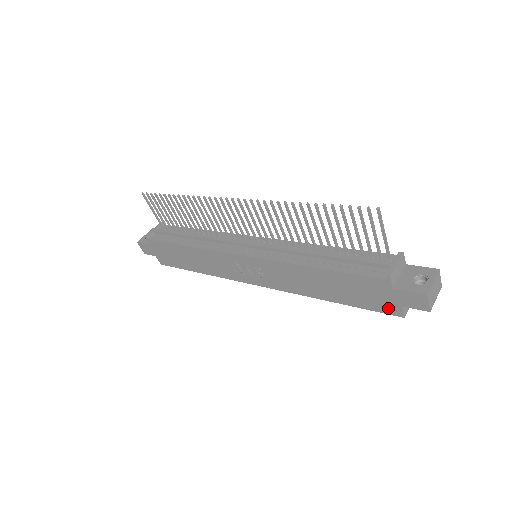
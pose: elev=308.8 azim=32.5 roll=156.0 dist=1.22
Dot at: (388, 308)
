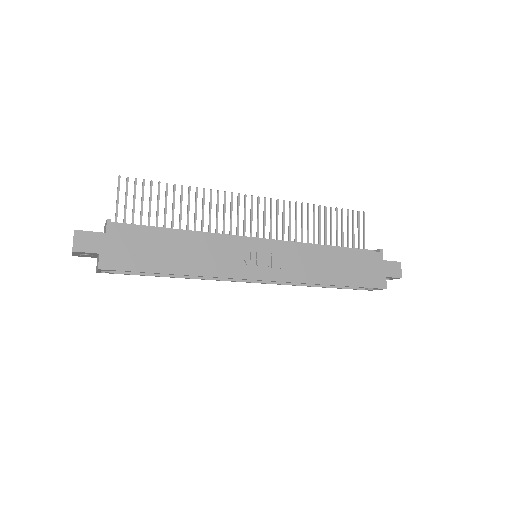
Dot at: (377, 281)
